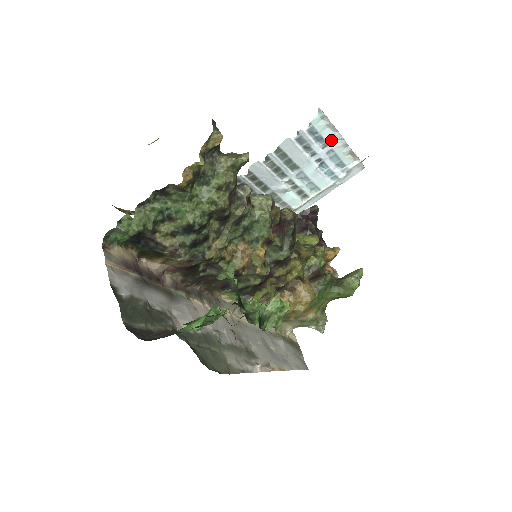
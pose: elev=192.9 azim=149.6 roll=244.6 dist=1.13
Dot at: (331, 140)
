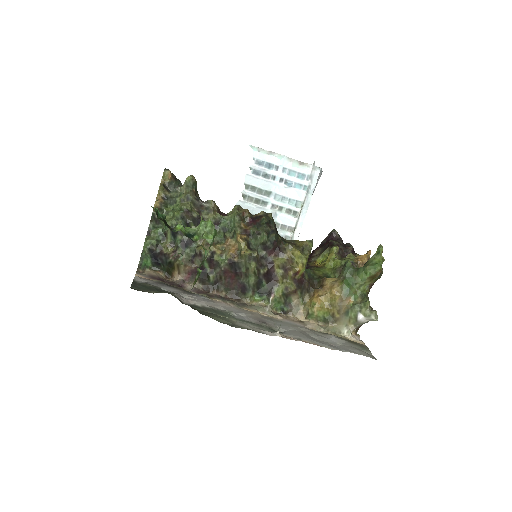
Dot at: (277, 162)
